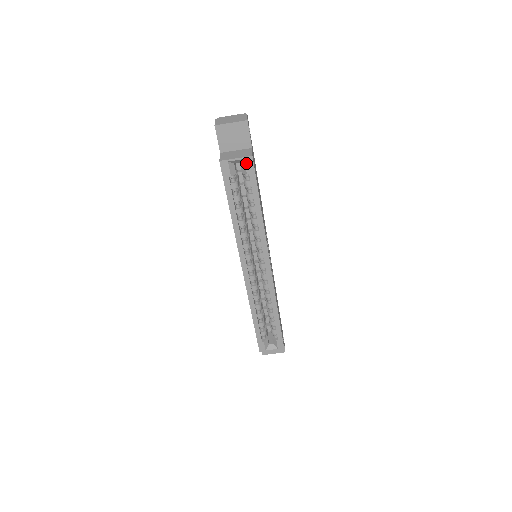
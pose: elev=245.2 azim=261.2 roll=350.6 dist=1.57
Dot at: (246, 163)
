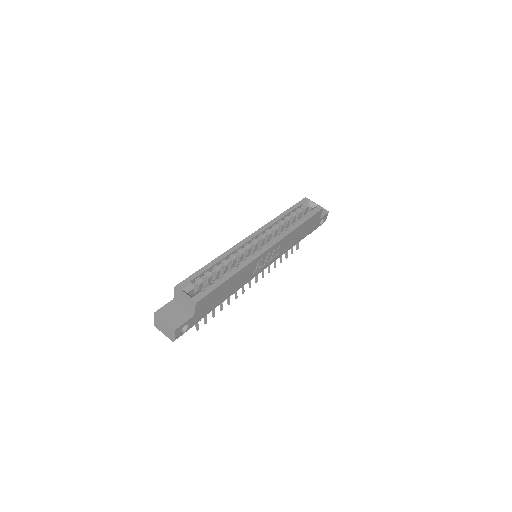
Dot at: (317, 207)
